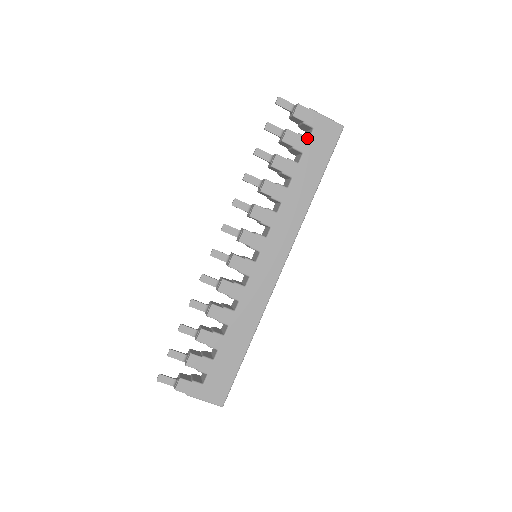
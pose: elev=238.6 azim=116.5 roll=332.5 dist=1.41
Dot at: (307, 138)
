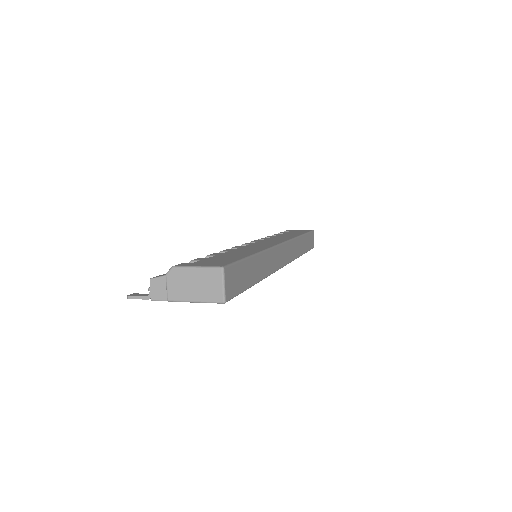
Dot at: occluded
